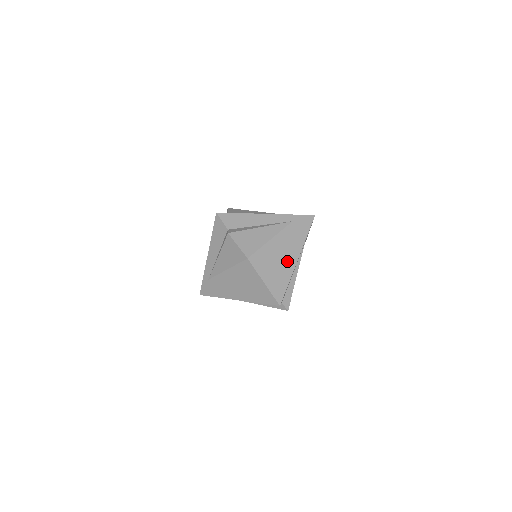
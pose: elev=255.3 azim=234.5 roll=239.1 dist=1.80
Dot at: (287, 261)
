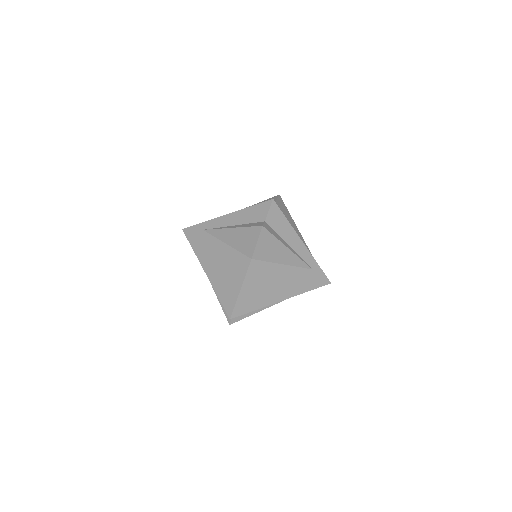
Dot at: (274, 293)
